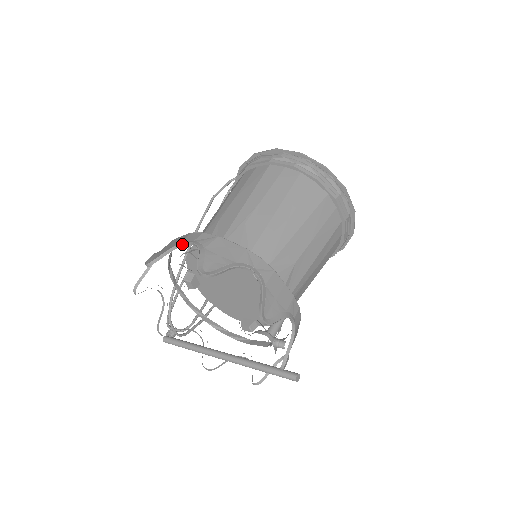
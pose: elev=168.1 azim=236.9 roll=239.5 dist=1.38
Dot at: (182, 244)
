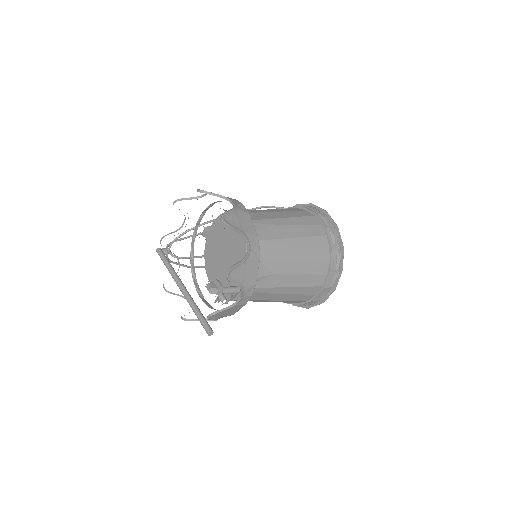
Dot at: (227, 198)
